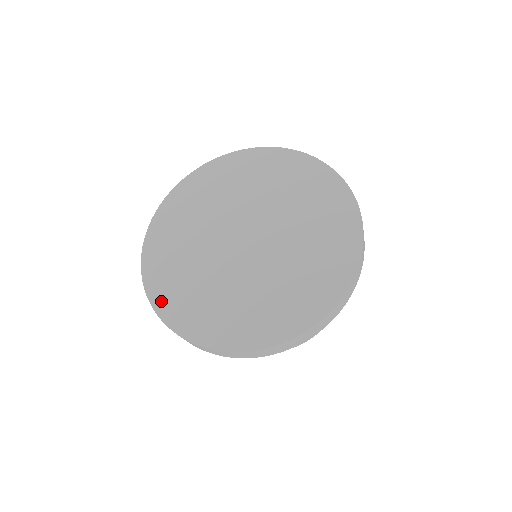
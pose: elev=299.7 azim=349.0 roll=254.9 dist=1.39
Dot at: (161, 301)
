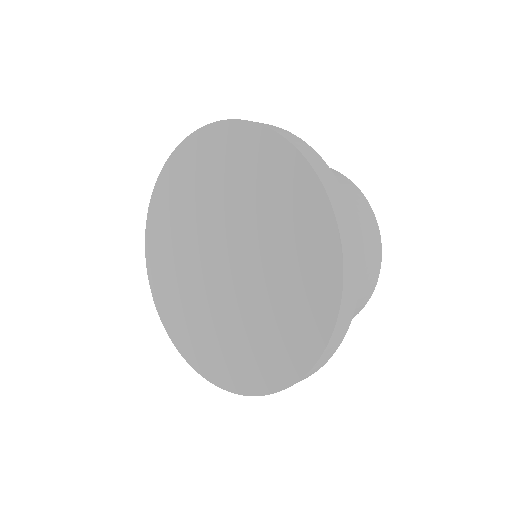
Dot at: (151, 247)
